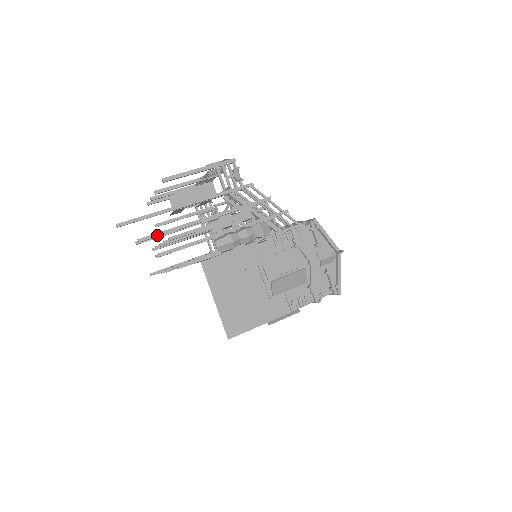
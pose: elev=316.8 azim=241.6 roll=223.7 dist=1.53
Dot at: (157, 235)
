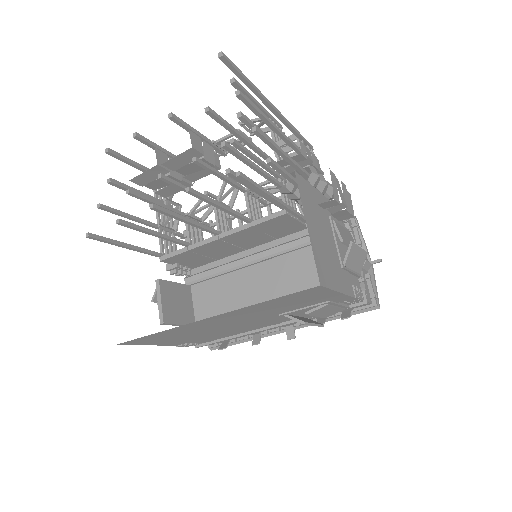
Dot at: (254, 106)
